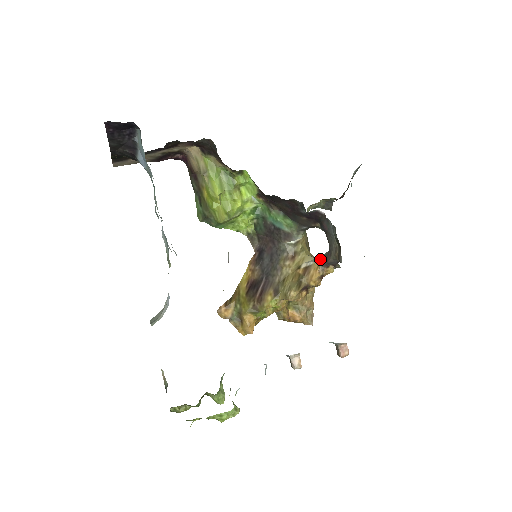
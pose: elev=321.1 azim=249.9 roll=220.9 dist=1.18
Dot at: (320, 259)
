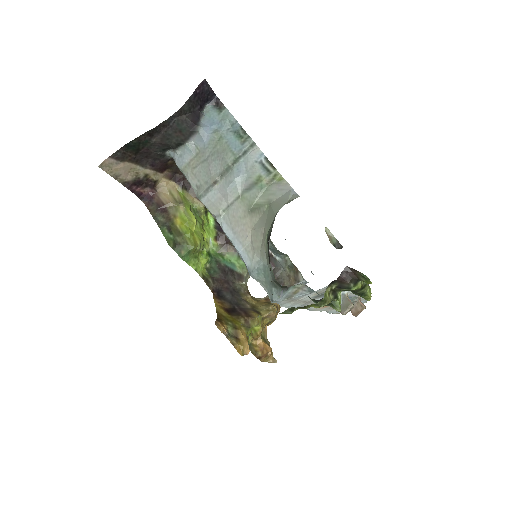
Dot at: occluded
